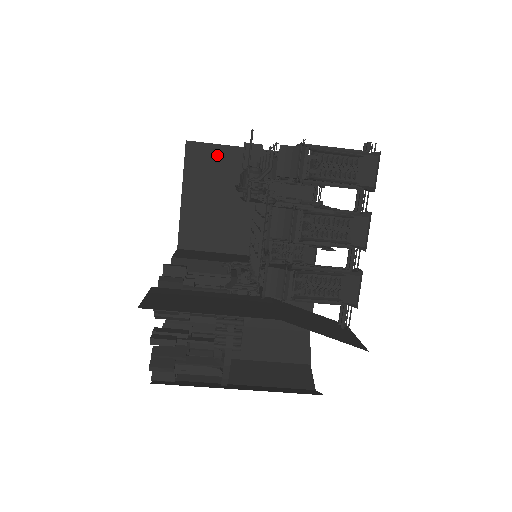
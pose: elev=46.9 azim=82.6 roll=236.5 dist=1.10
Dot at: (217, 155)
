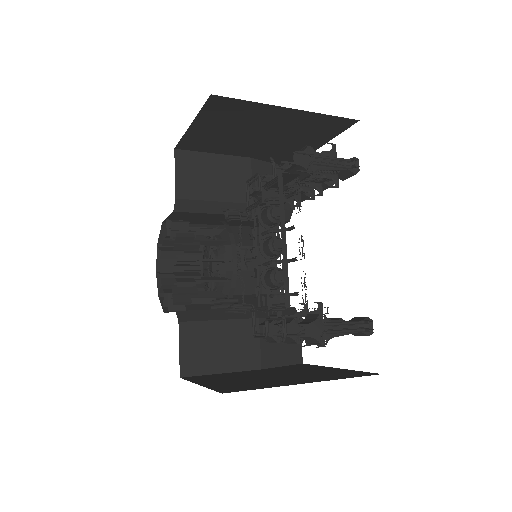
Dot at: (245, 107)
